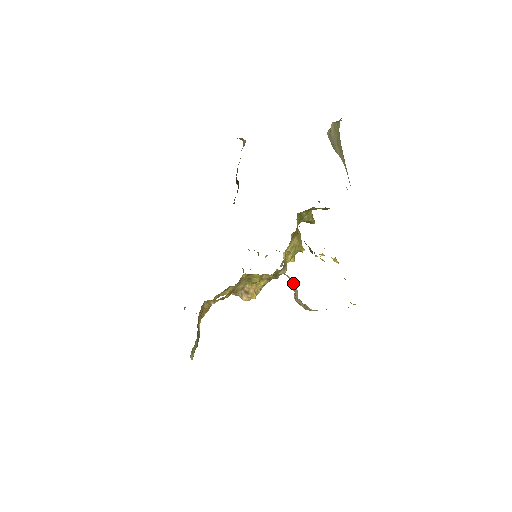
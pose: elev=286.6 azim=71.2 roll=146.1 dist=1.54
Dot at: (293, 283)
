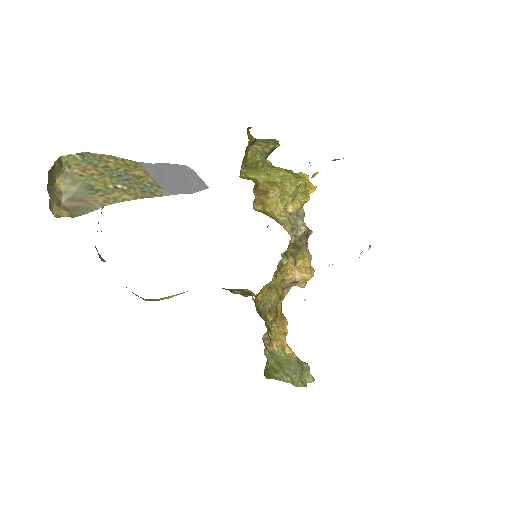
Dot at: occluded
